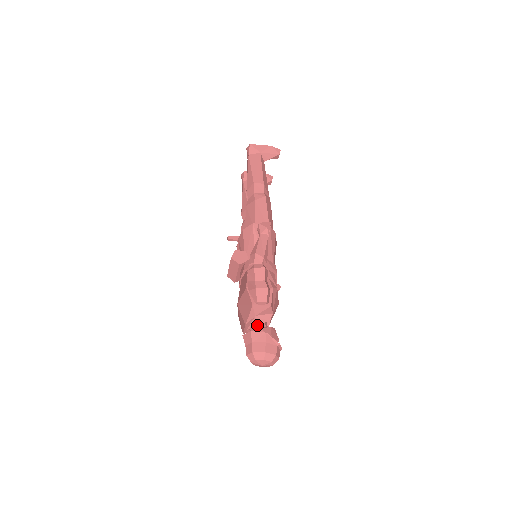
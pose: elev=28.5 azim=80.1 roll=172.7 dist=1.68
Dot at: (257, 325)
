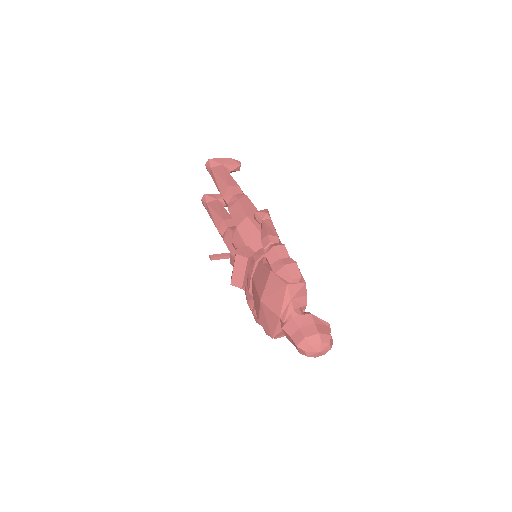
Dot at: (295, 311)
